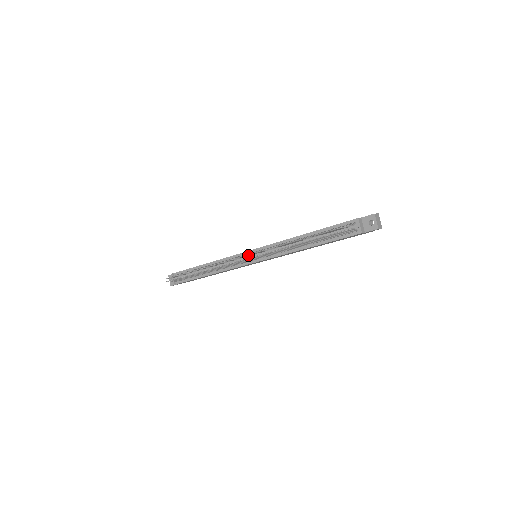
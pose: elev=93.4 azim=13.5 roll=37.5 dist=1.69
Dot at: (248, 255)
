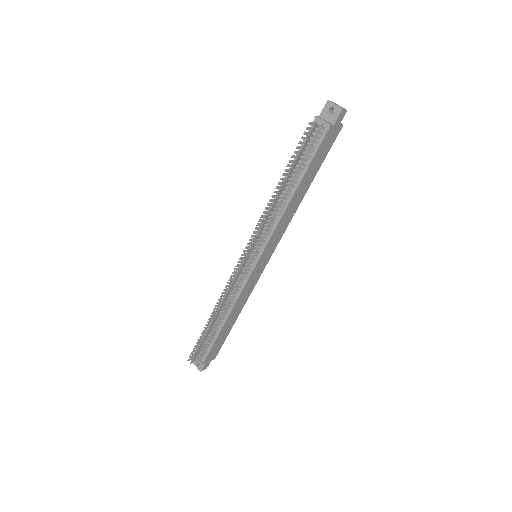
Dot at: (244, 254)
